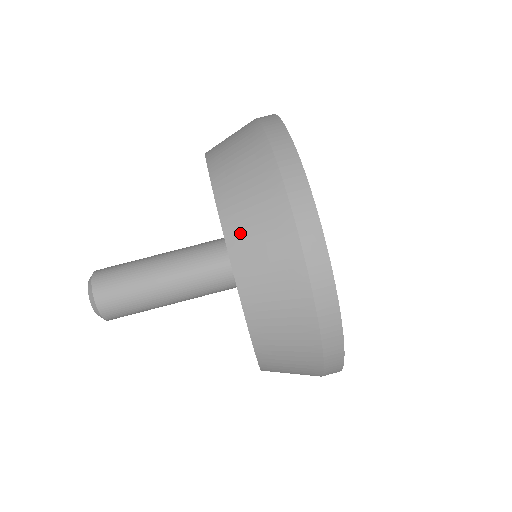
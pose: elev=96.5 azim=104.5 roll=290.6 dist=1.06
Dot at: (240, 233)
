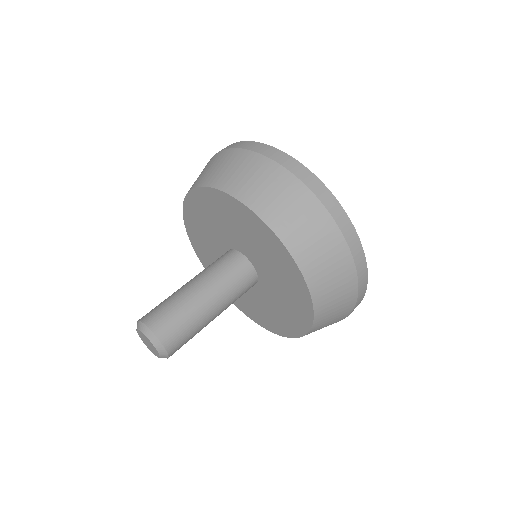
Dot at: (196, 182)
